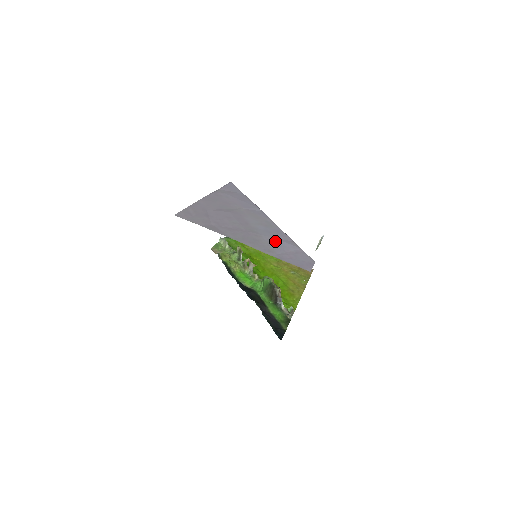
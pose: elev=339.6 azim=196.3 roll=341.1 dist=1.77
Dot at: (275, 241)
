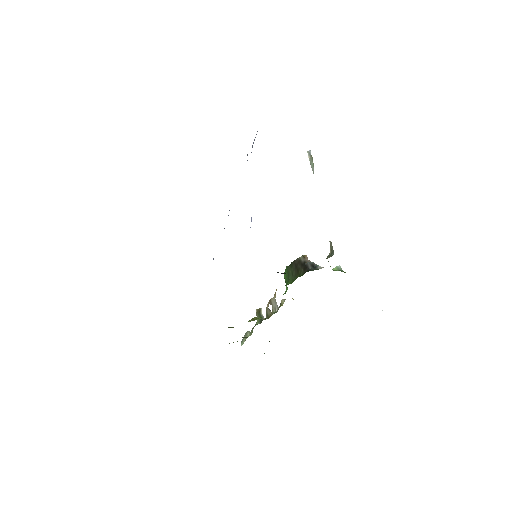
Dot at: occluded
